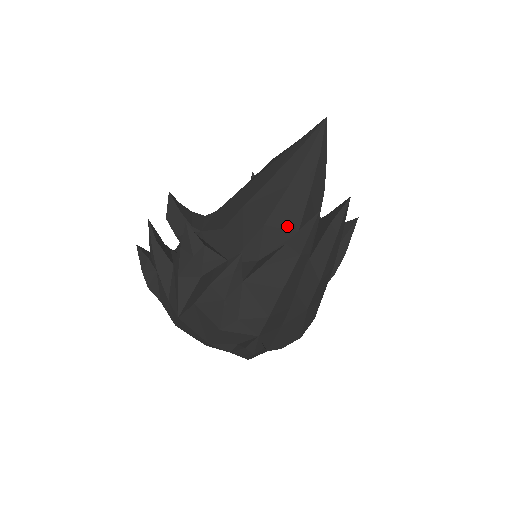
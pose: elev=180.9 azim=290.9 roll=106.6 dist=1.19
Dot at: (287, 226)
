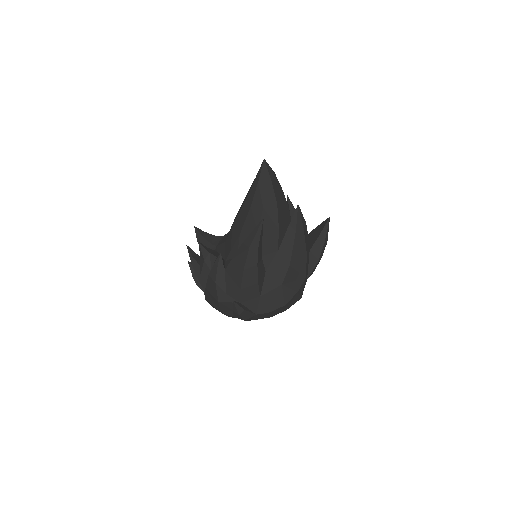
Dot at: occluded
